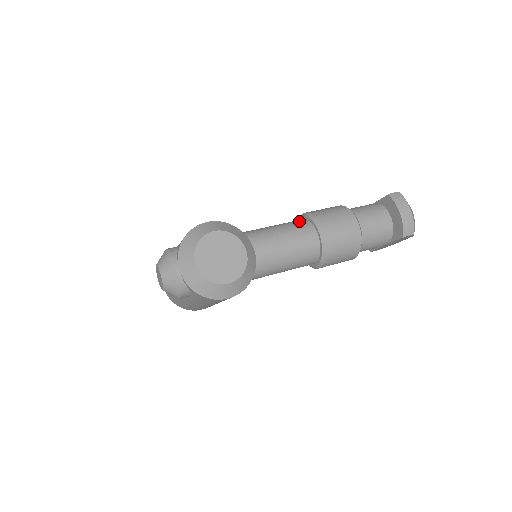
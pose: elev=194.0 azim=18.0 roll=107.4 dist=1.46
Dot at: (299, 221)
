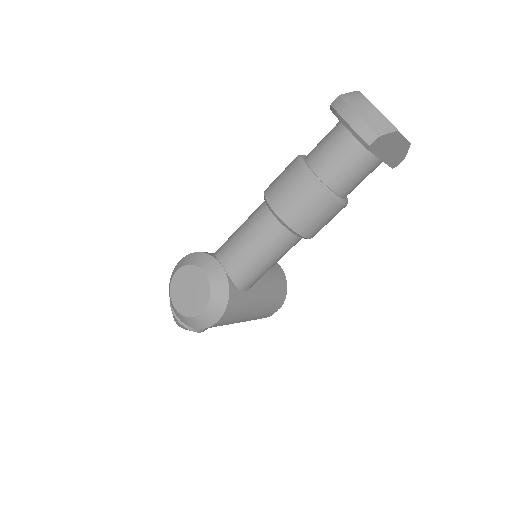
Dot at: (260, 205)
